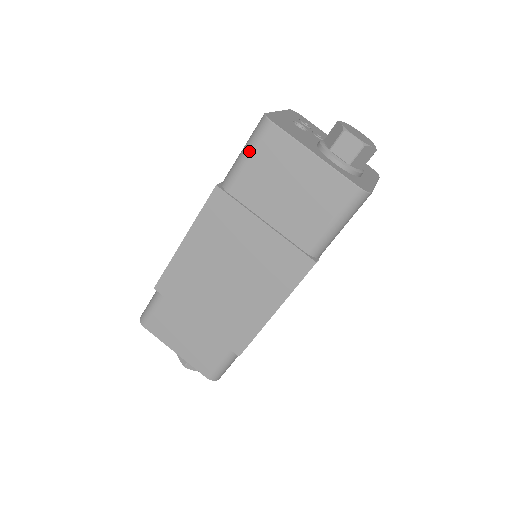
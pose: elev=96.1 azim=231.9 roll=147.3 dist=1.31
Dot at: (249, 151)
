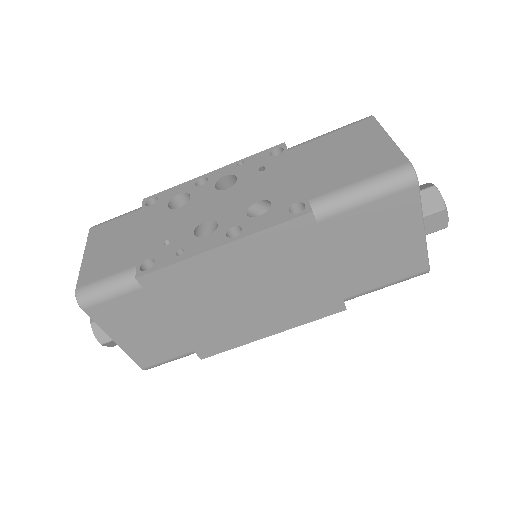
Dot at: (373, 196)
